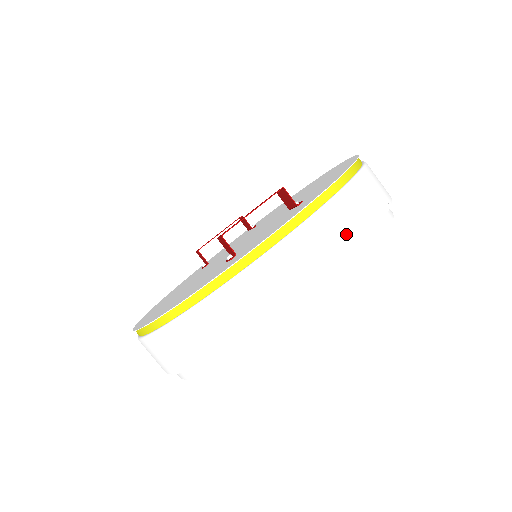
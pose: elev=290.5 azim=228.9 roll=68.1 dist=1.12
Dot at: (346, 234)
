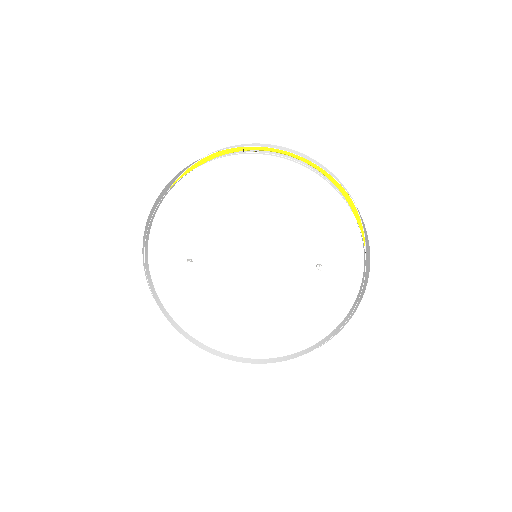
Dot at: (283, 149)
